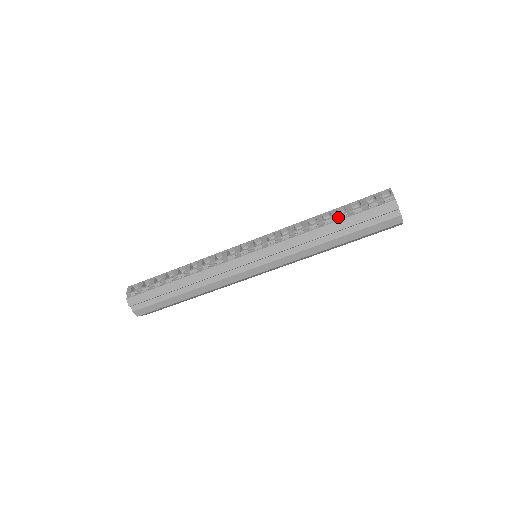
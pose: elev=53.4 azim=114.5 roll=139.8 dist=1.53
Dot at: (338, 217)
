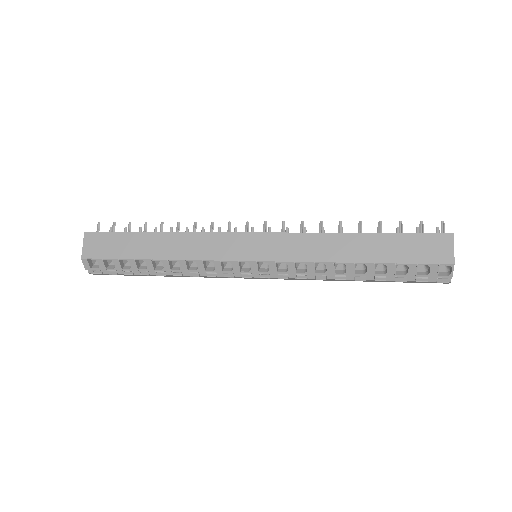
Dot at: (374, 276)
